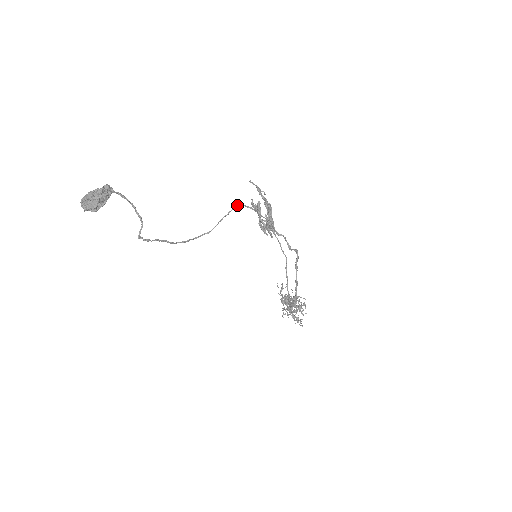
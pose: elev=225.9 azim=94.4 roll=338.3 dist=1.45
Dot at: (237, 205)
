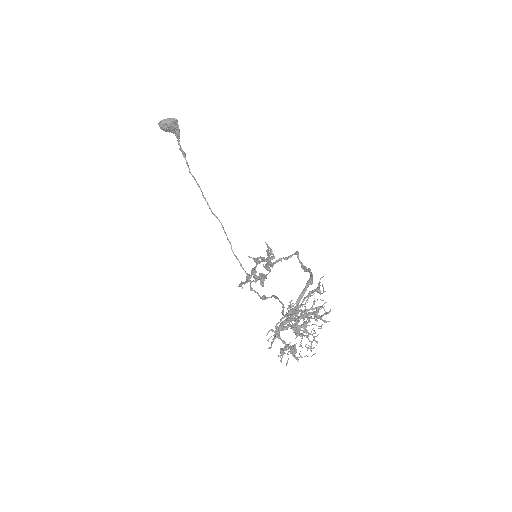
Dot at: (234, 255)
